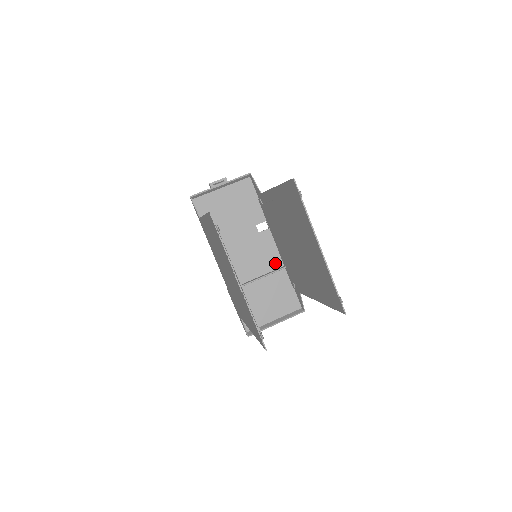
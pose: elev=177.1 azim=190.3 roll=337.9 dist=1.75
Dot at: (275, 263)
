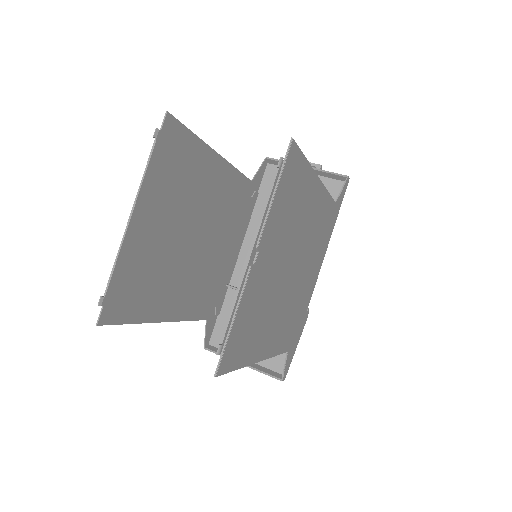
Dot at: occluded
